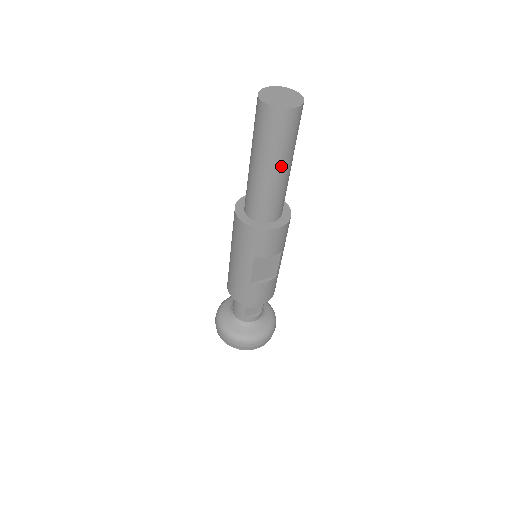
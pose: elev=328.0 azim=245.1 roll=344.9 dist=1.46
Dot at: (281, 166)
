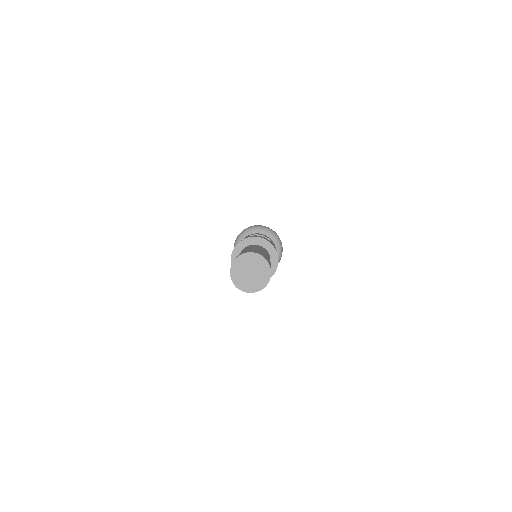
Dot at: occluded
